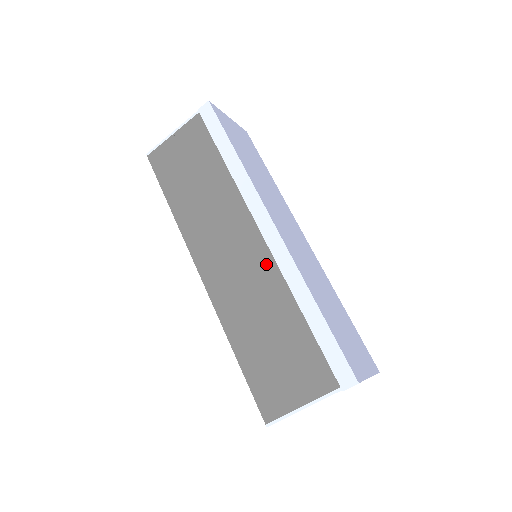
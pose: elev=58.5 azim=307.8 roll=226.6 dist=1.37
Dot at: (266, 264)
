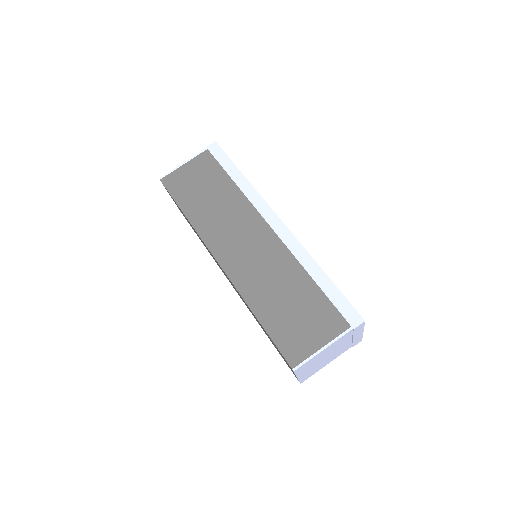
Dot at: (278, 248)
